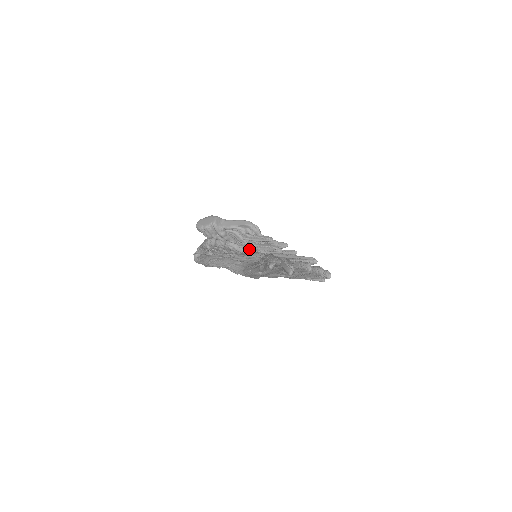
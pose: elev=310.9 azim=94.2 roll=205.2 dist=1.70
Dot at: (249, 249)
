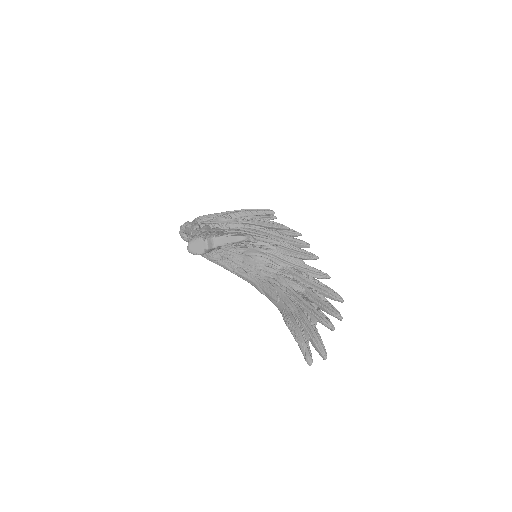
Dot at: (245, 246)
